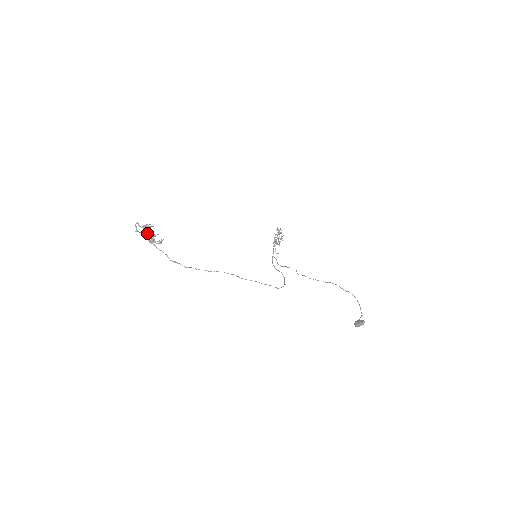
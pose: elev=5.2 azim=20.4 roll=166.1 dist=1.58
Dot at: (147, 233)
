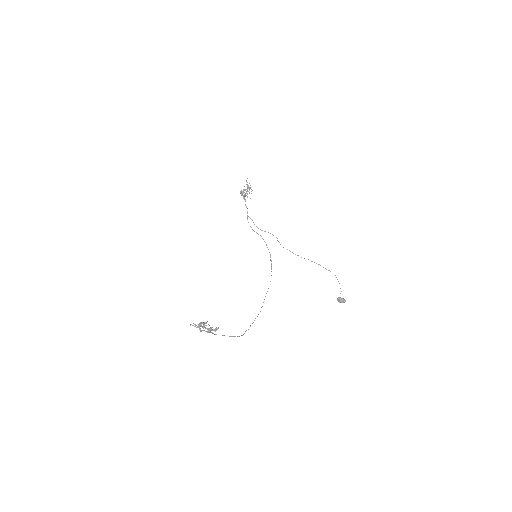
Dot at: occluded
